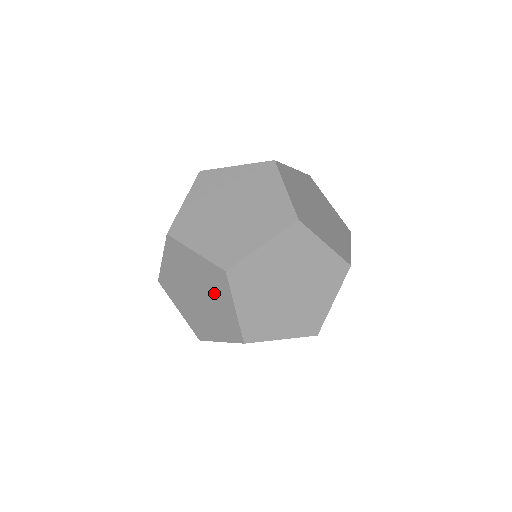
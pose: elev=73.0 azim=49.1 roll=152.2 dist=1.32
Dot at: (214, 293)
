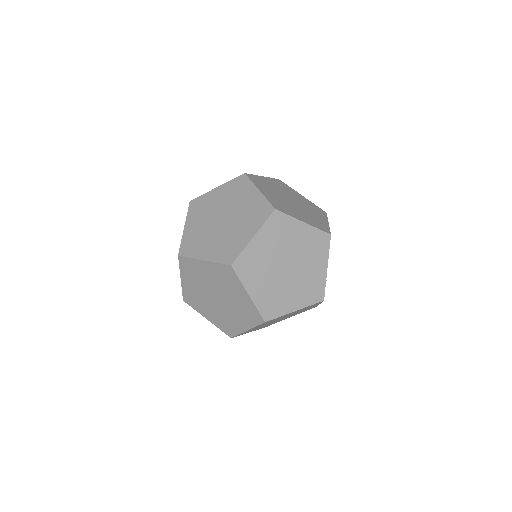
Dot at: (238, 199)
